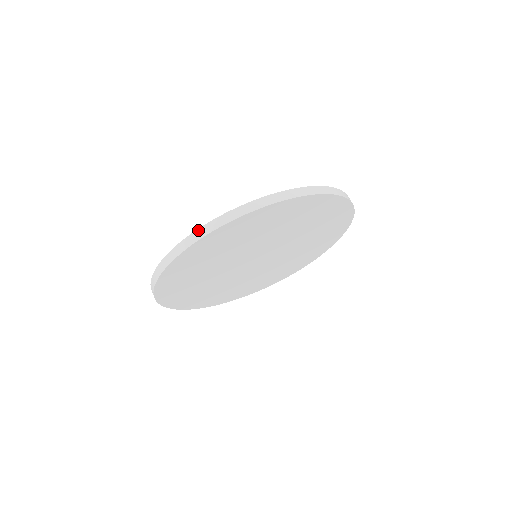
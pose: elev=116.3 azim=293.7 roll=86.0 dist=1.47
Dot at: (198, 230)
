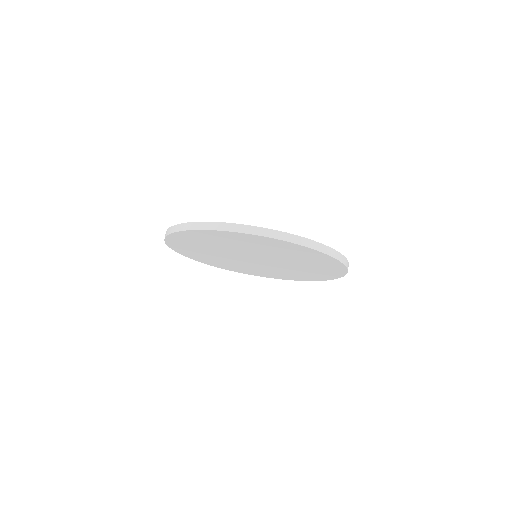
Dot at: (202, 222)
